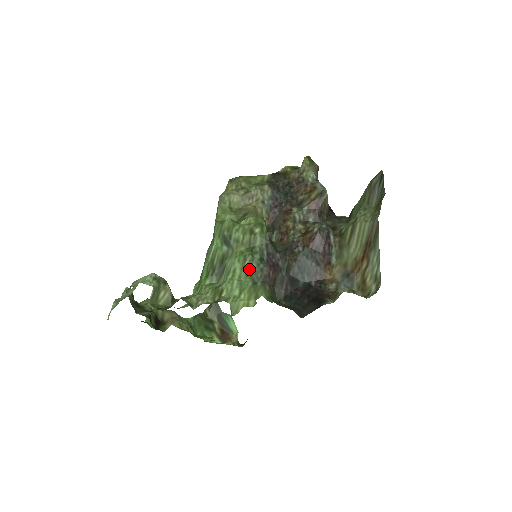
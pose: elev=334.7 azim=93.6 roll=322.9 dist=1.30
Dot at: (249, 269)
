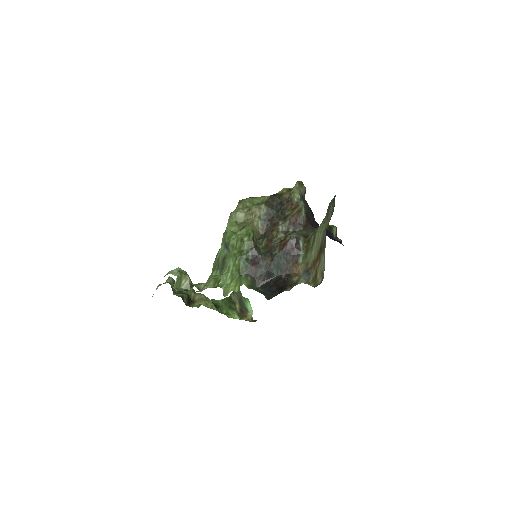
Dot at: (238, 266)
